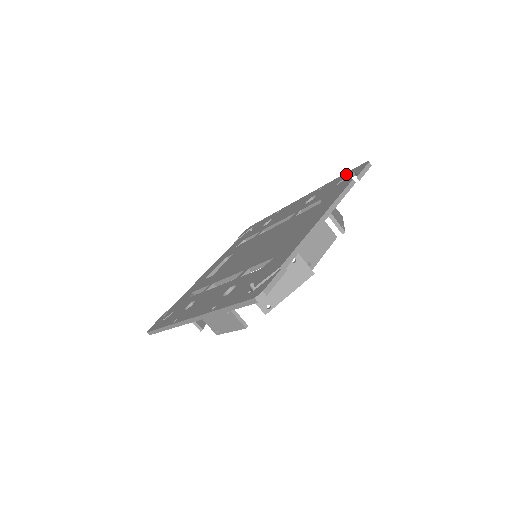
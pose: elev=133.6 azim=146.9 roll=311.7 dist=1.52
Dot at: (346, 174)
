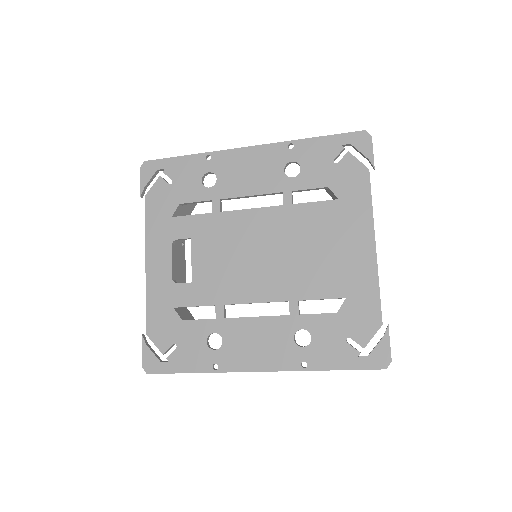
Dot at: (336, 141)
